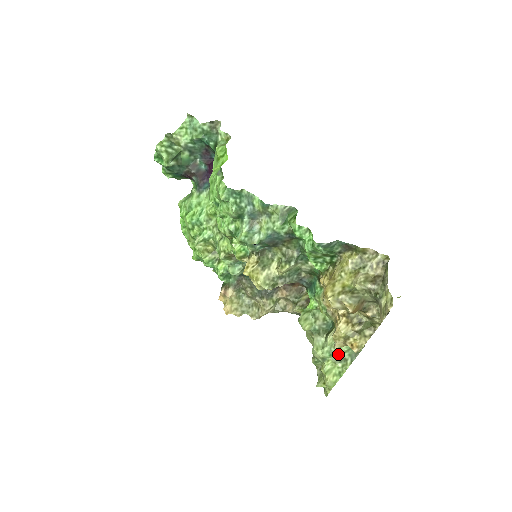
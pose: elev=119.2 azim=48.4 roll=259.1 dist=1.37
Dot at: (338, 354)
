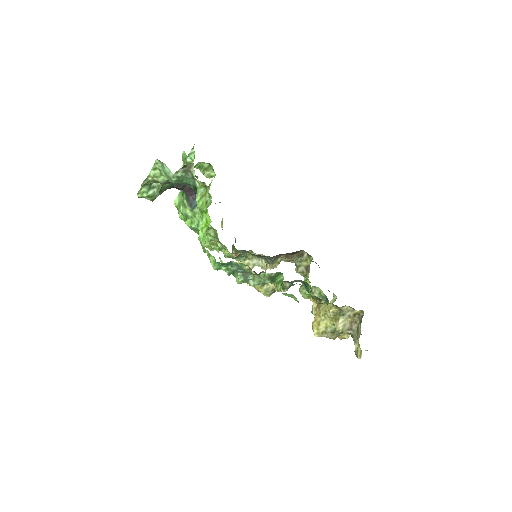
Dot at: occluded
